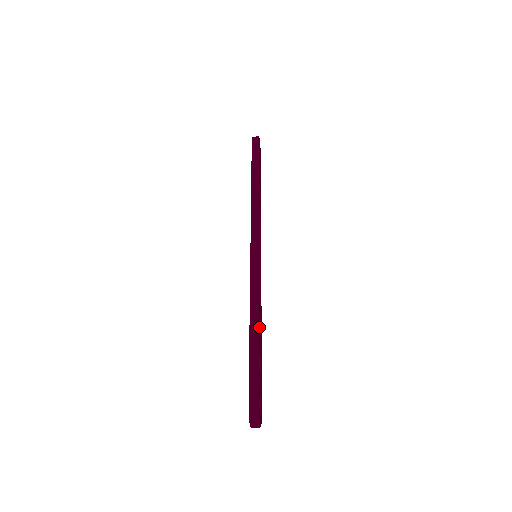
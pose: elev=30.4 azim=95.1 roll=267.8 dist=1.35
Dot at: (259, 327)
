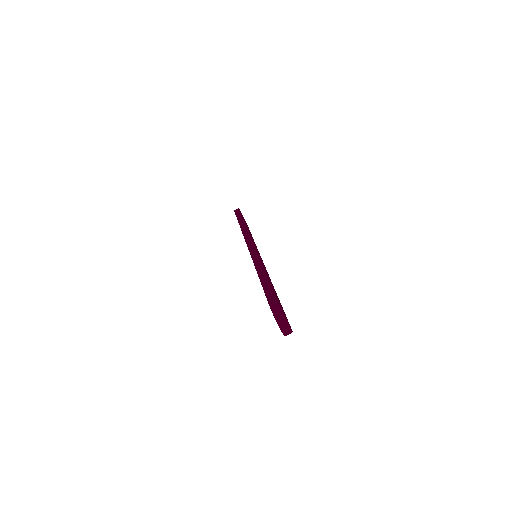
Dot at: occluded
